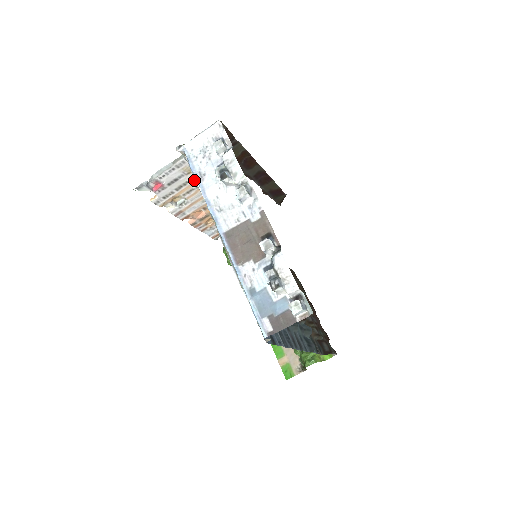
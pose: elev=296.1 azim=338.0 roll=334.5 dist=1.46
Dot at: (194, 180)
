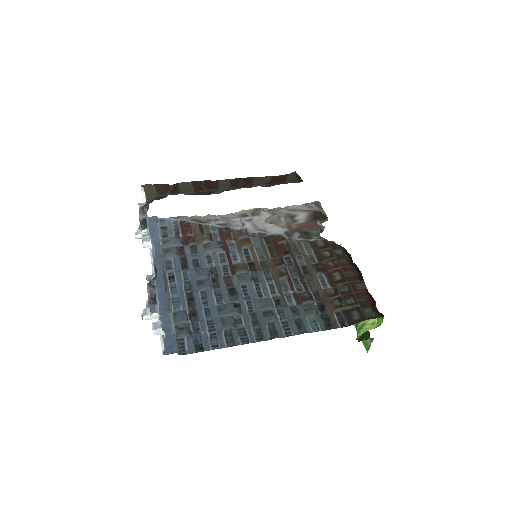
Dot at: occluded
